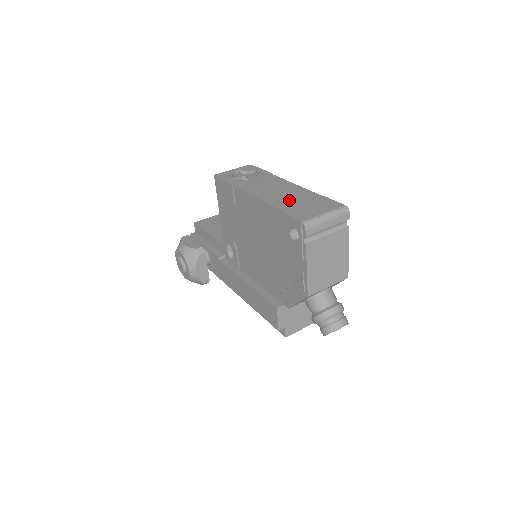
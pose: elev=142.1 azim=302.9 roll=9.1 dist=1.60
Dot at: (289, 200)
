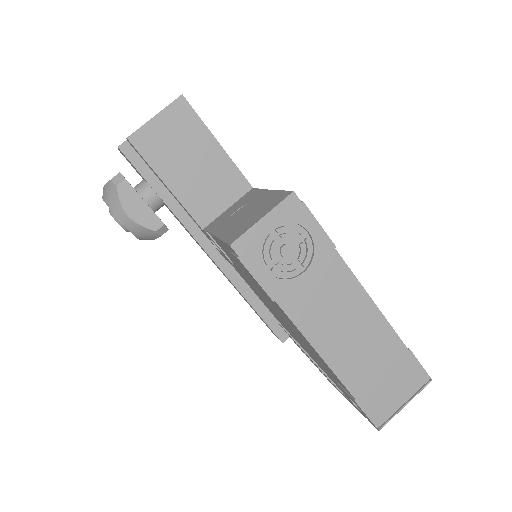
Dot at: (364, 364)
